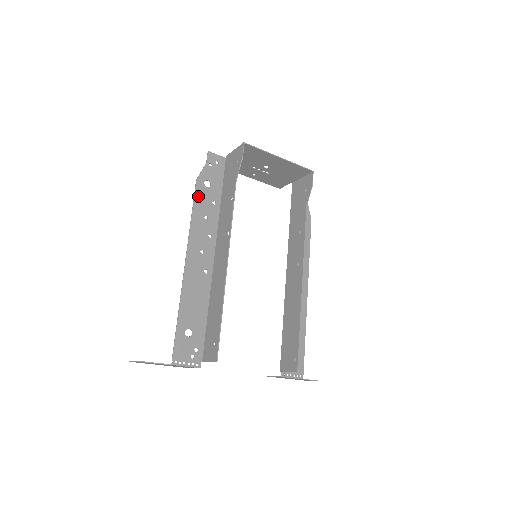
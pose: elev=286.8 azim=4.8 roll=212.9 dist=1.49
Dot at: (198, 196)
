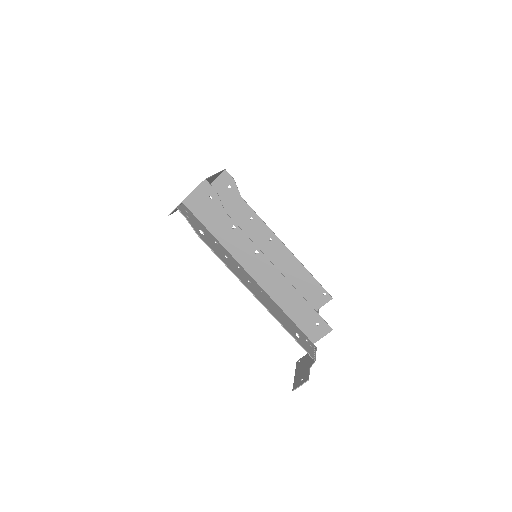
Dot at: (210, 246)
